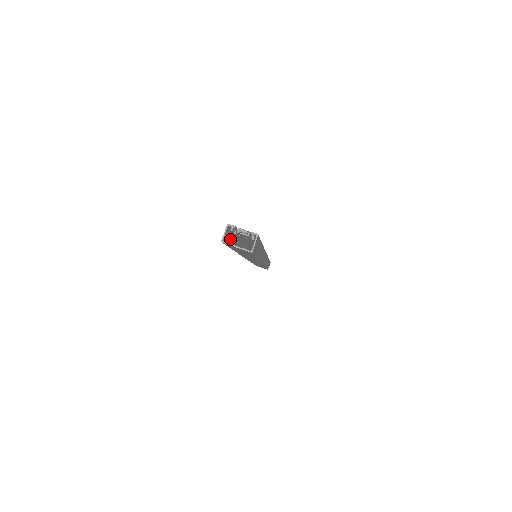
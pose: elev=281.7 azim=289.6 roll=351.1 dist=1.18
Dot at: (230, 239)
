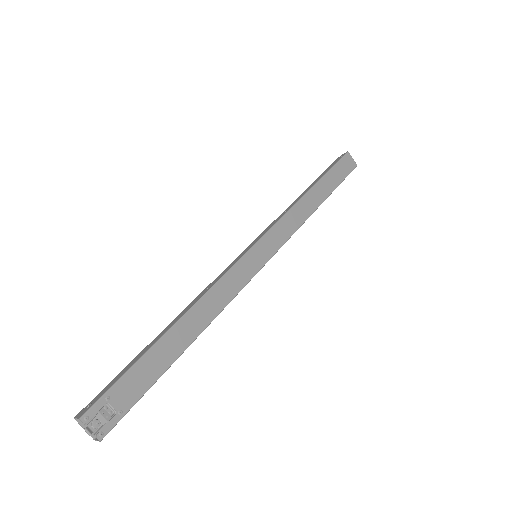
Dot at: (114, 382)
